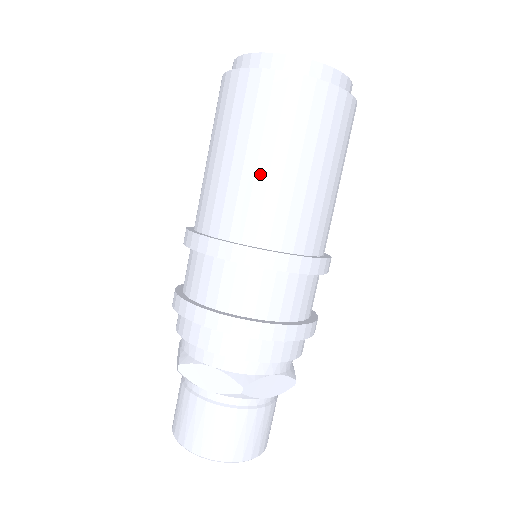
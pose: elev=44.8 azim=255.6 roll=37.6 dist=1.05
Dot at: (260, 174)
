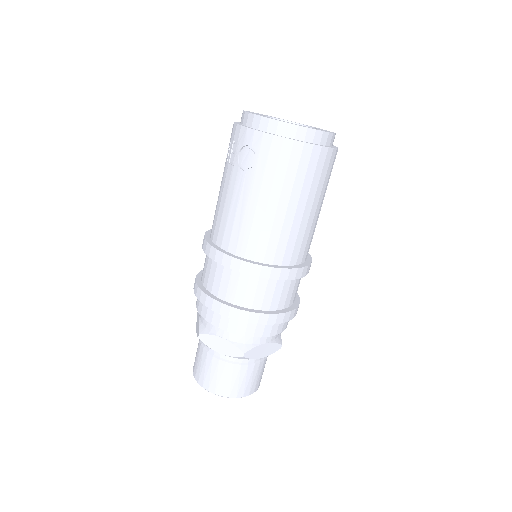
Dot at: (311, 218)
